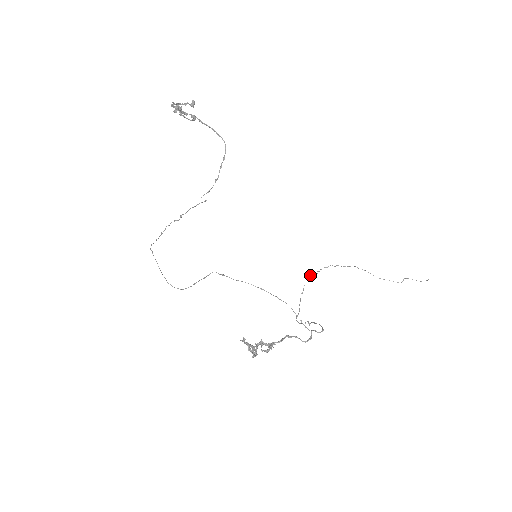
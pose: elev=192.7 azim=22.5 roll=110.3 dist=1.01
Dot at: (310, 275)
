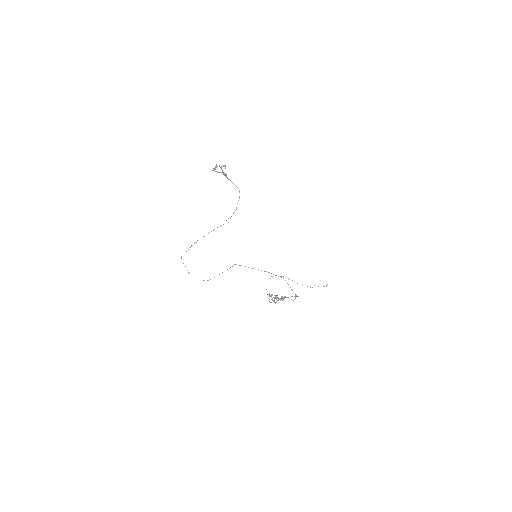
Dot at: occluded
